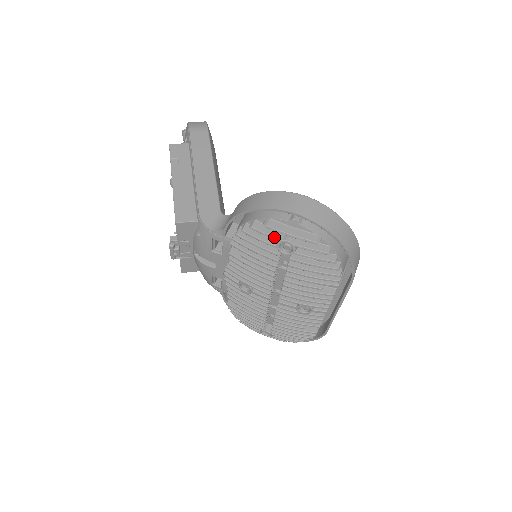
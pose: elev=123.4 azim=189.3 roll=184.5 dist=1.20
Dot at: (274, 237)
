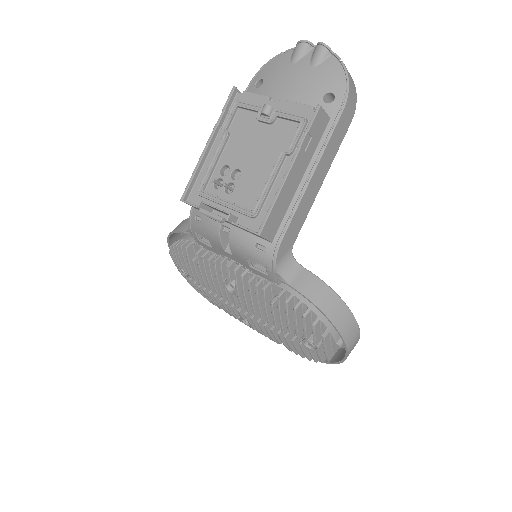
Dot at: (316, 341)
